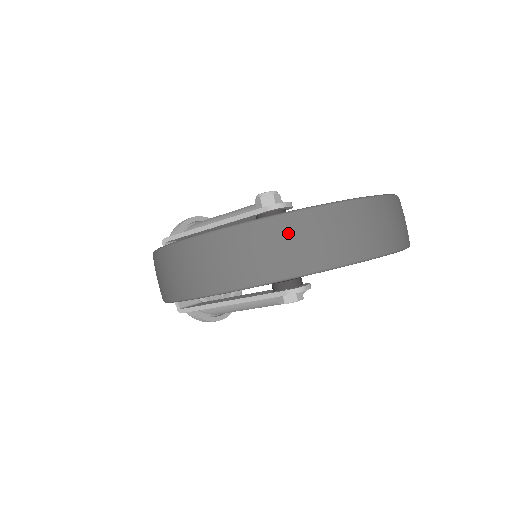
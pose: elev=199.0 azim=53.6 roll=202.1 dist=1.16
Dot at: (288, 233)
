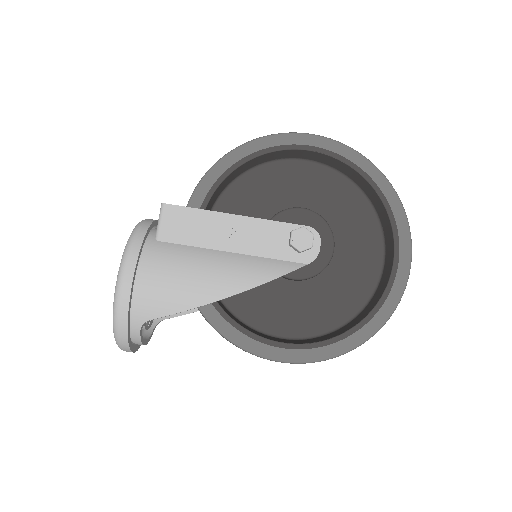
Dot at: occluded
